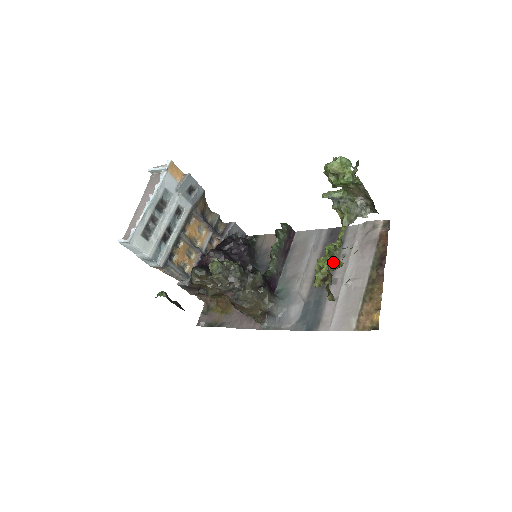
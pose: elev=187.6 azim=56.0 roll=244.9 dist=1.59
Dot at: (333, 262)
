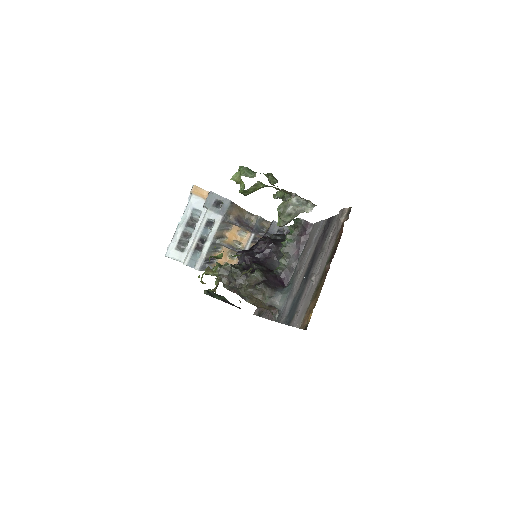
Dot at: occluded
